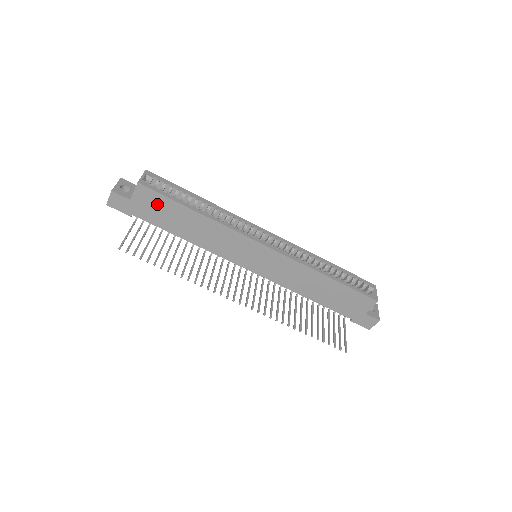
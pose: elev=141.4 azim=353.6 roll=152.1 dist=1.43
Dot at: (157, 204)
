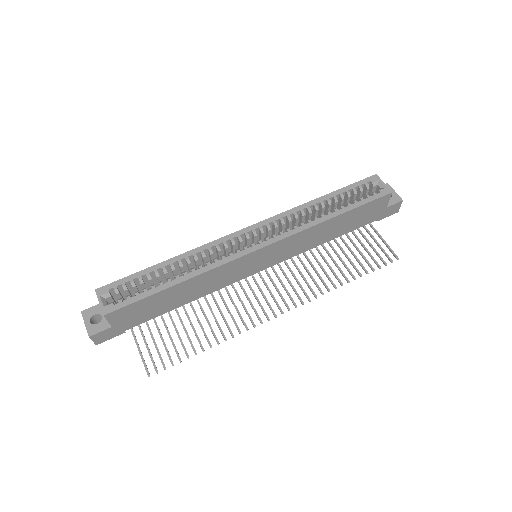
Dot at: (137, 310)
